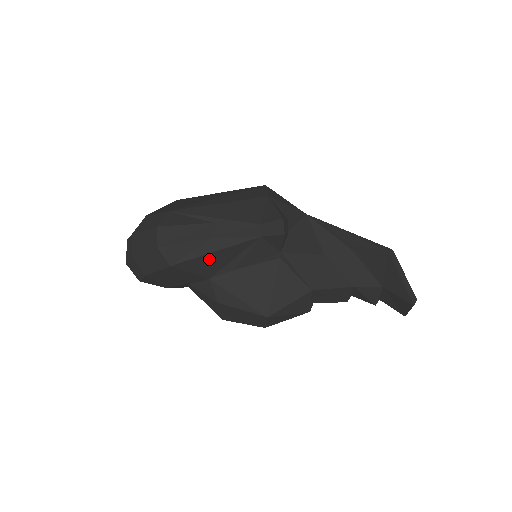
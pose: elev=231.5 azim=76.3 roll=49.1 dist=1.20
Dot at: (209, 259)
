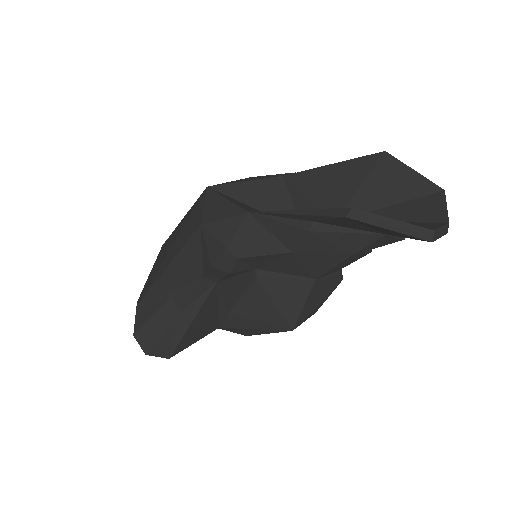
Dot at: (195, 328)
